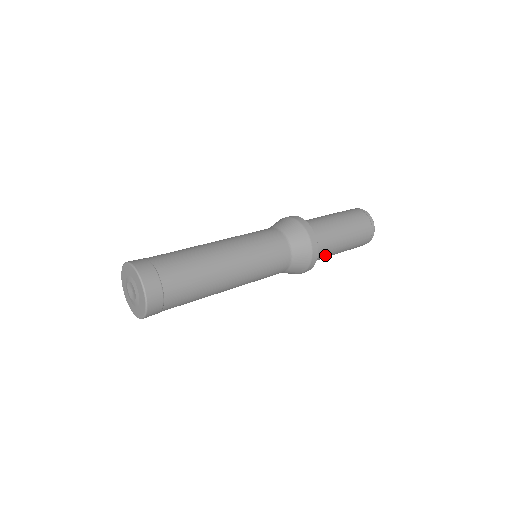
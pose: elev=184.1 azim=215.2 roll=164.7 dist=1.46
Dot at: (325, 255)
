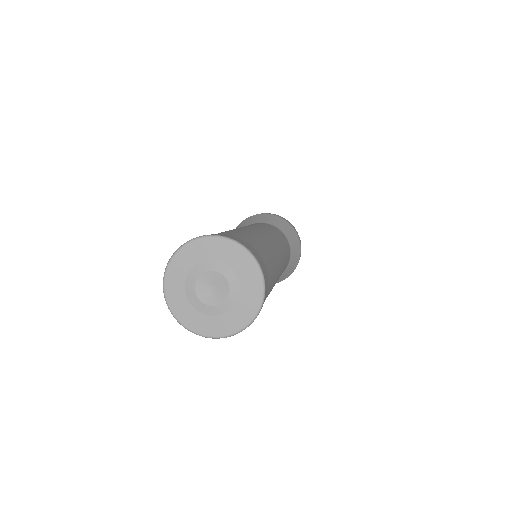
Dot at: occluded
